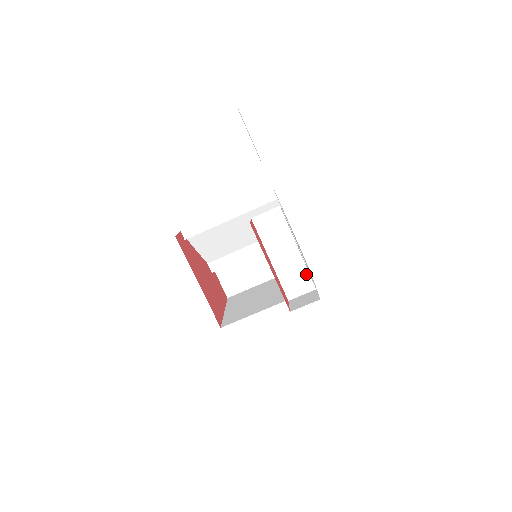
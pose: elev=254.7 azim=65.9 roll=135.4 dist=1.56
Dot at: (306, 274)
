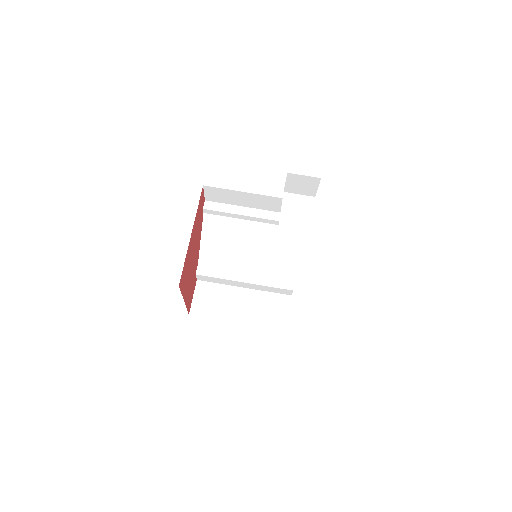
Dot at: (303, 265)
